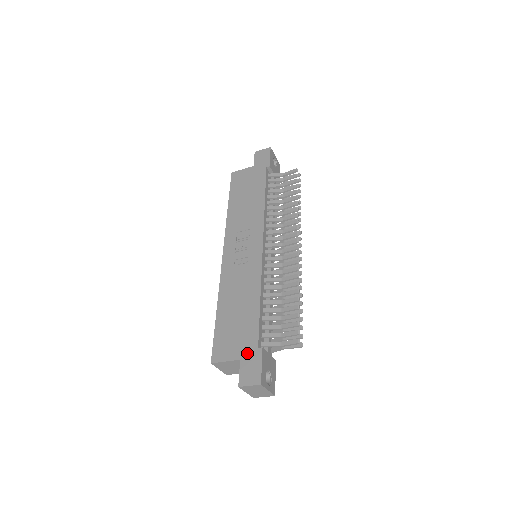
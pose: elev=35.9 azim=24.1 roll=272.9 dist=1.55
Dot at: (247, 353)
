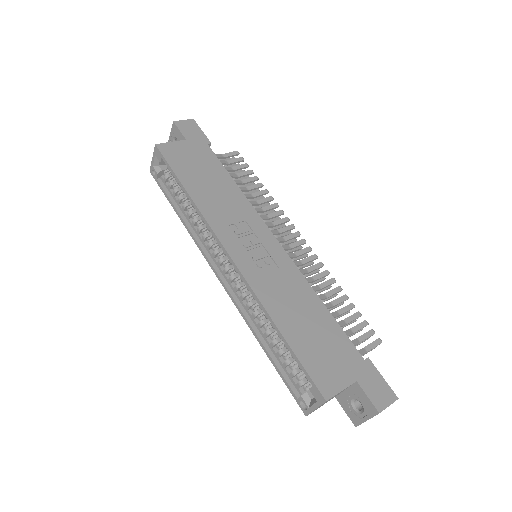
Dot at: (358, 370)
